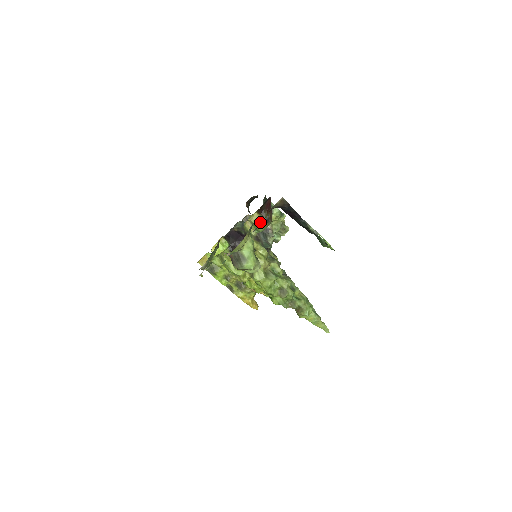
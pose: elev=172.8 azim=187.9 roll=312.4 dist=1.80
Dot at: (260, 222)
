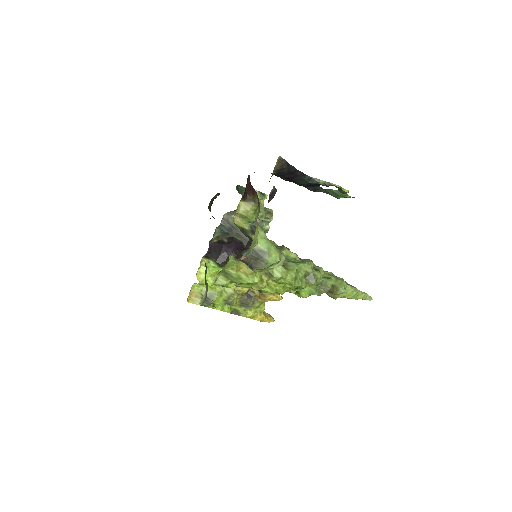
Dot at: (269, 196)
